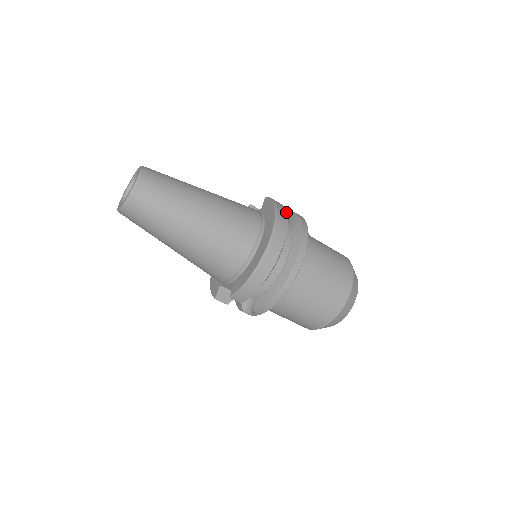
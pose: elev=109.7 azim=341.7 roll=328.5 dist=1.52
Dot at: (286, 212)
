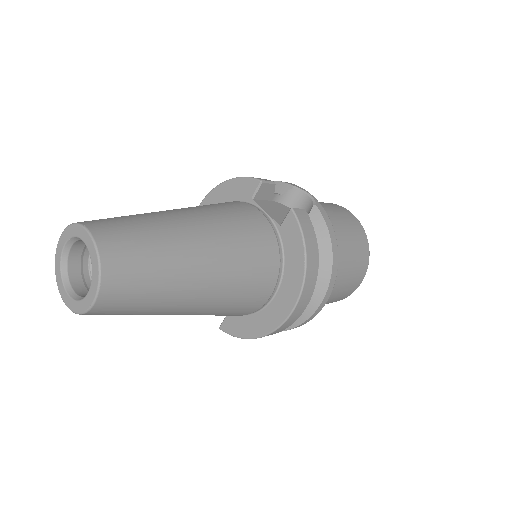
Dot at: (318, 257)
